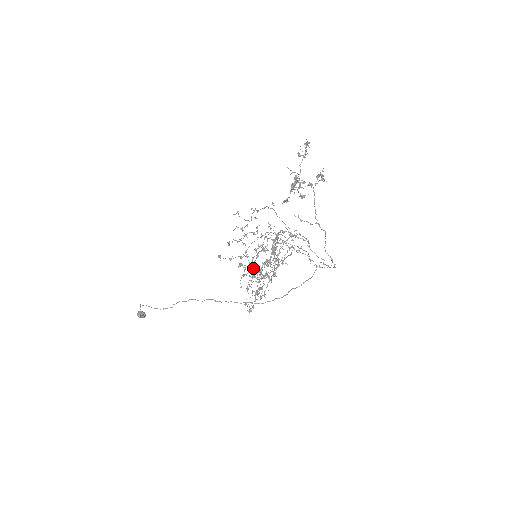
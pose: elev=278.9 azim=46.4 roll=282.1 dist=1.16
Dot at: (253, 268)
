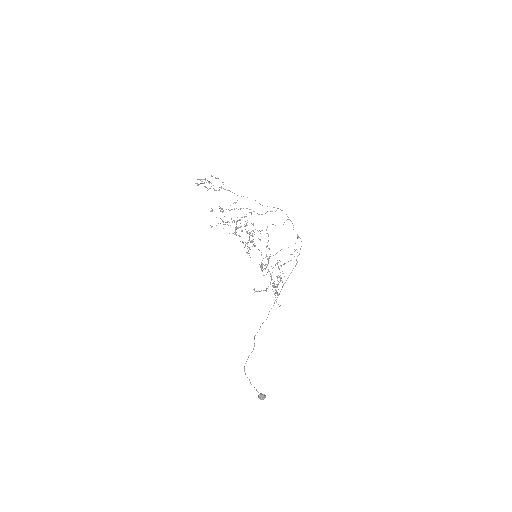
Dot at: (268, 269)
